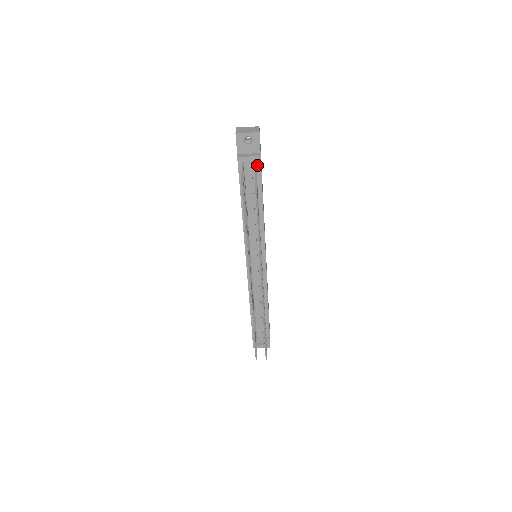
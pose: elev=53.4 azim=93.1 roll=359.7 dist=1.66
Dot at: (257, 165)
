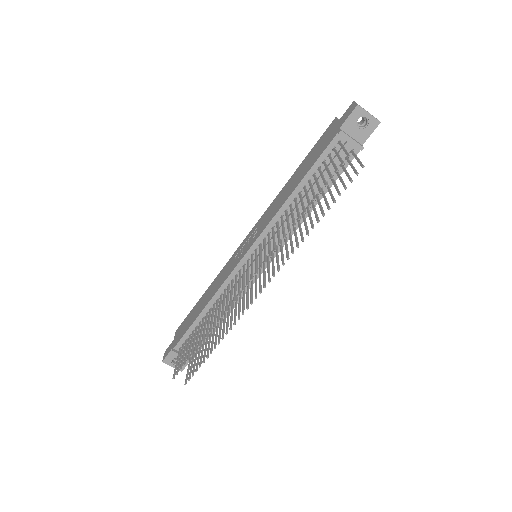
Dot at: (350, 155)
